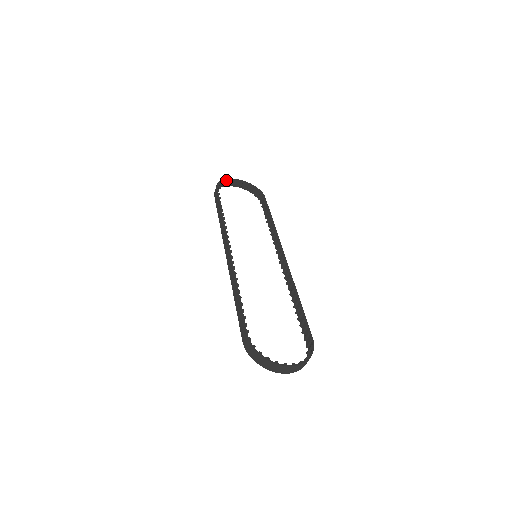
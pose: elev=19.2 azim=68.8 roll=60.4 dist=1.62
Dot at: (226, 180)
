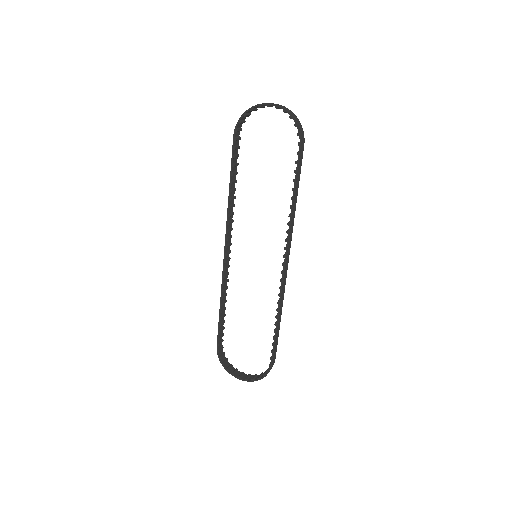
Dot at: (252, 110)
